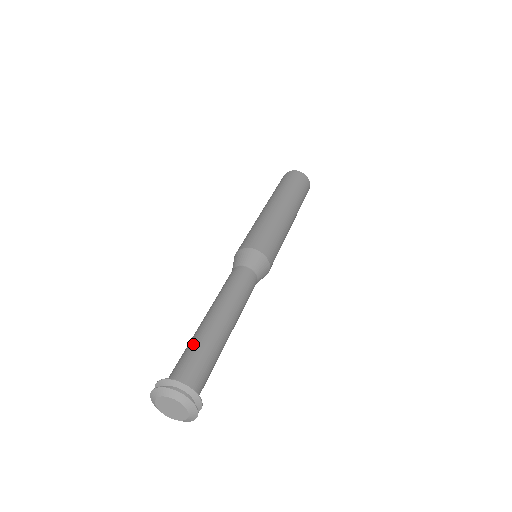
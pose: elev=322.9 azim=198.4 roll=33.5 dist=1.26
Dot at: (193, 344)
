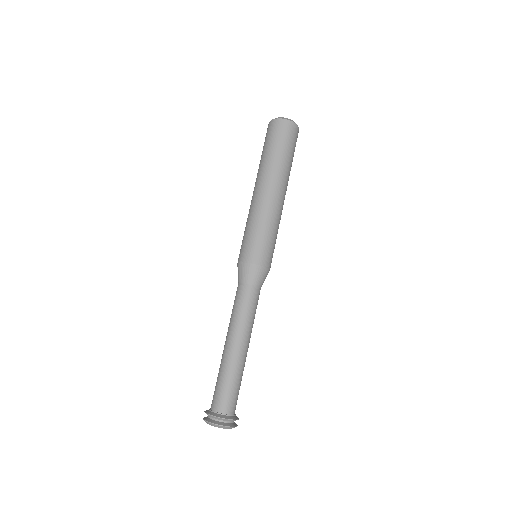
Dot at: (219, 376)
